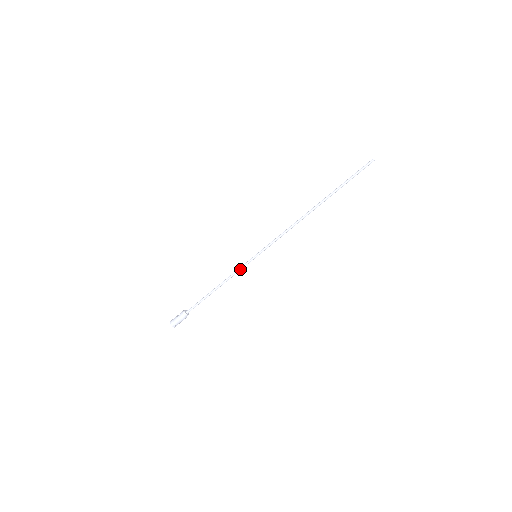
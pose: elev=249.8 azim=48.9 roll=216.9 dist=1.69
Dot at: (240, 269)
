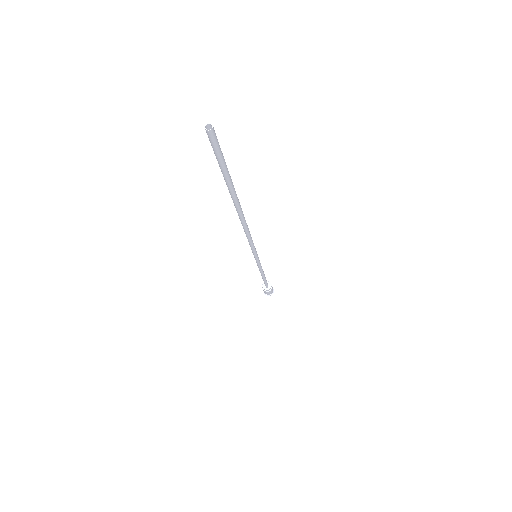
Dot at: (258, 265)
